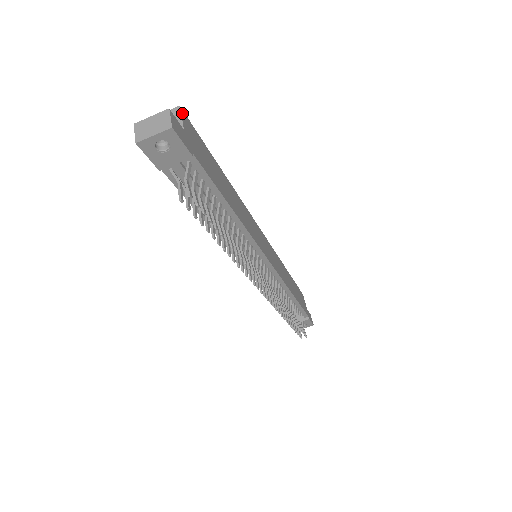
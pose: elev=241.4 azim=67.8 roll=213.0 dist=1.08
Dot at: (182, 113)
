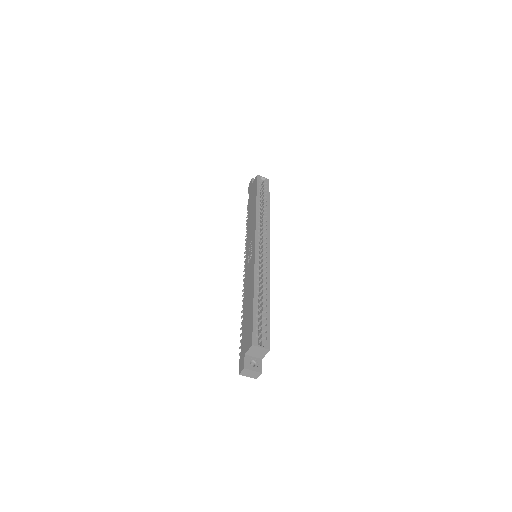
Dot at: (268, 350)
